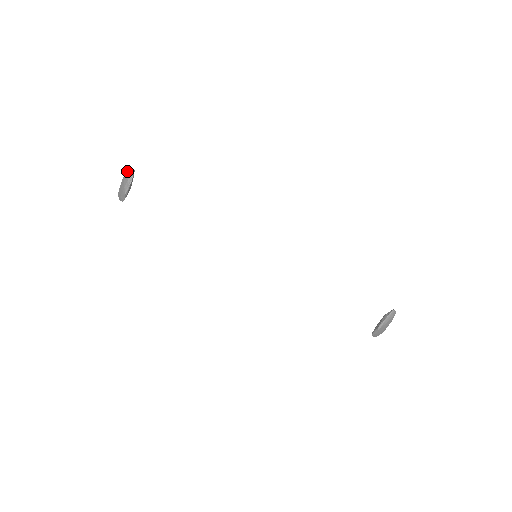
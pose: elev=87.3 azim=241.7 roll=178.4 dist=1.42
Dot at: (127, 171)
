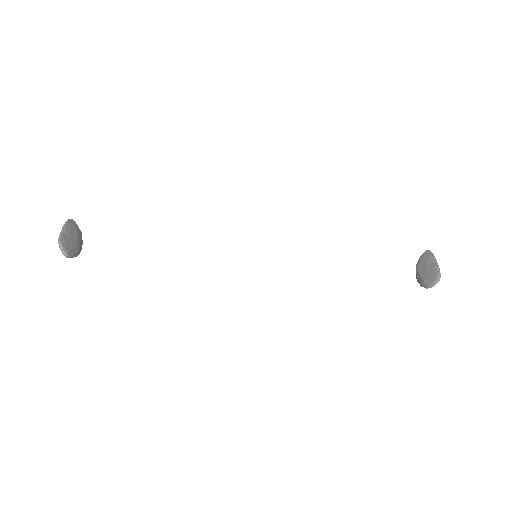
Dot at: (60, 248)
